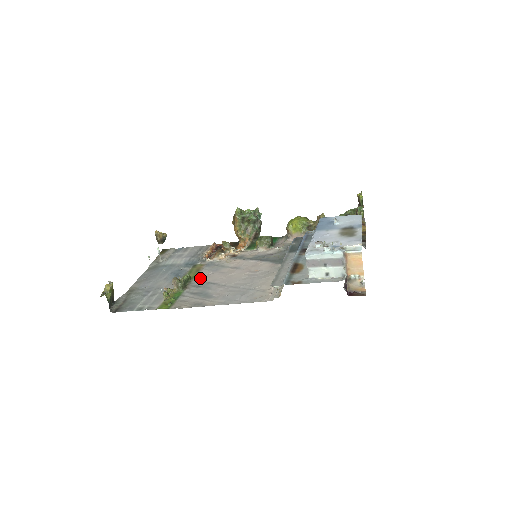
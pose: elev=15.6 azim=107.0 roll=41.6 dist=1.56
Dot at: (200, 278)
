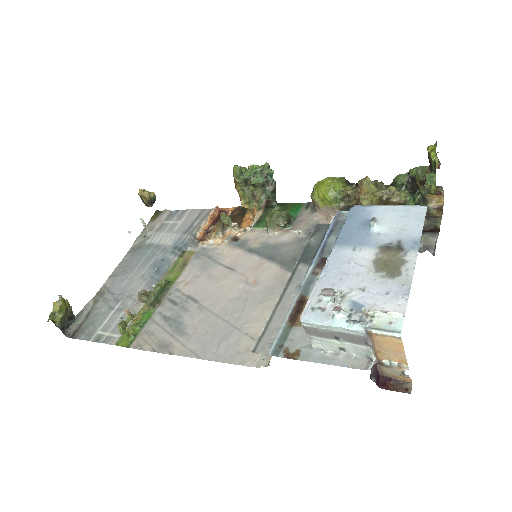
Dot at: (181, 284)
